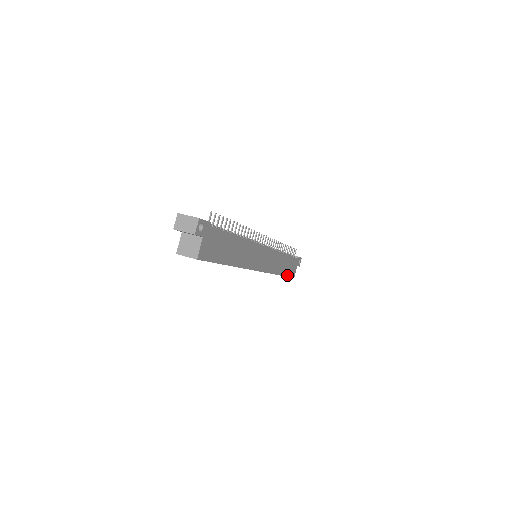
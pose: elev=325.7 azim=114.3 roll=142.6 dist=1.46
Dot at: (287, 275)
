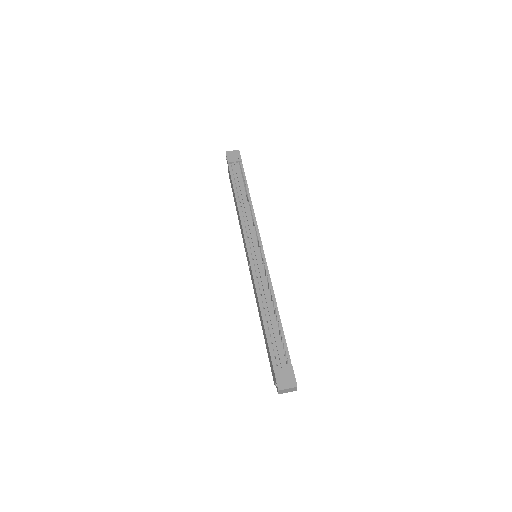
Dot at: occluded
